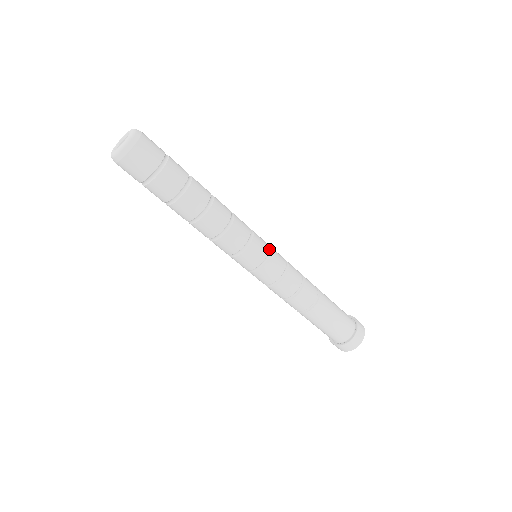
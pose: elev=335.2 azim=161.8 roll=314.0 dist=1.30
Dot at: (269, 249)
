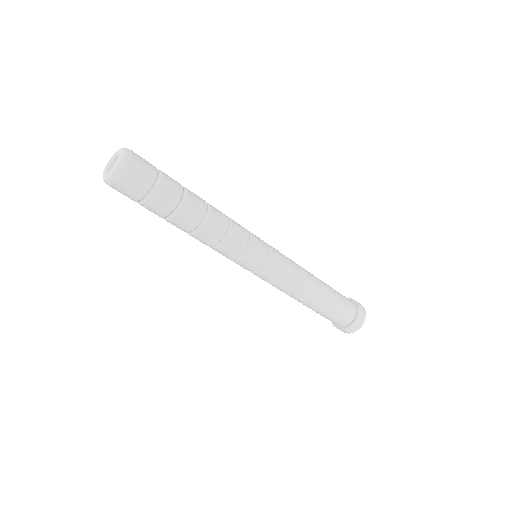
Dot at: (266, 244)
